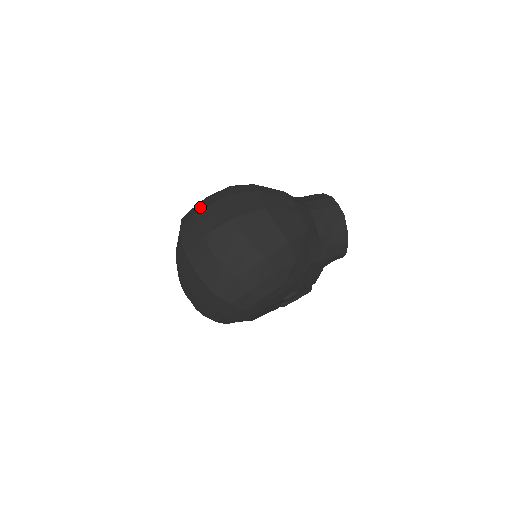
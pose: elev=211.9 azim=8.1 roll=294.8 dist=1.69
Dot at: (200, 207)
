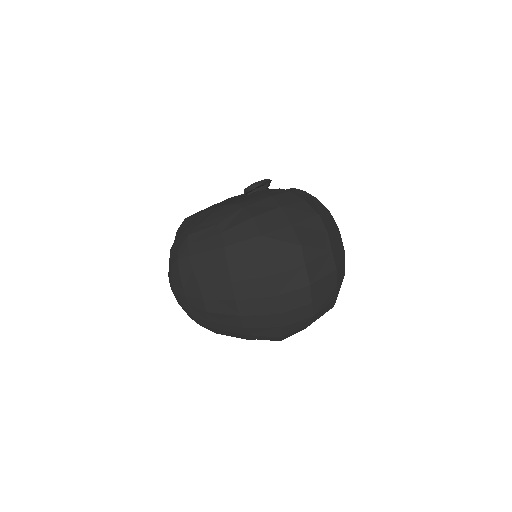
Dot at: (301, 238)
